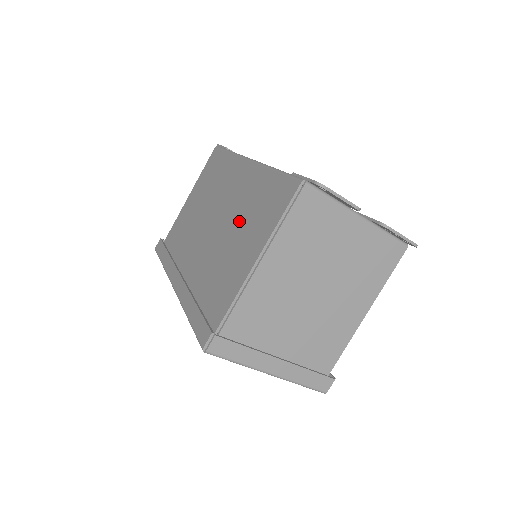
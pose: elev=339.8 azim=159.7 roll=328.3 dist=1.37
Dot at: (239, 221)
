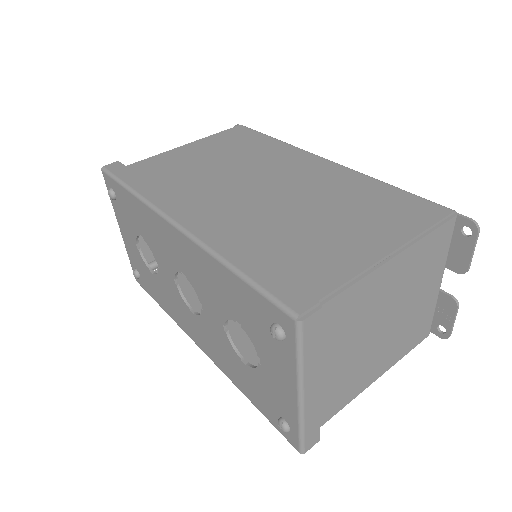
Dot at: (330, 205)
